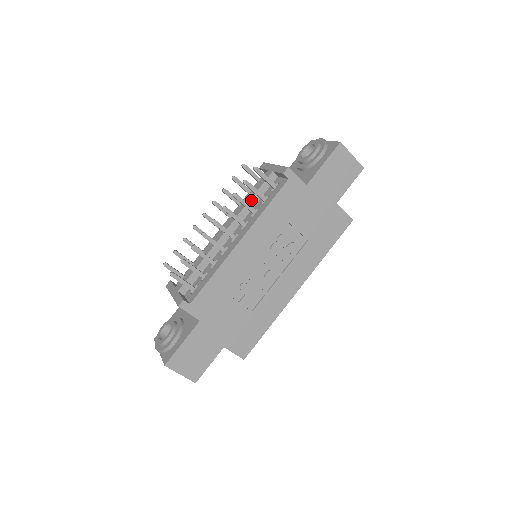
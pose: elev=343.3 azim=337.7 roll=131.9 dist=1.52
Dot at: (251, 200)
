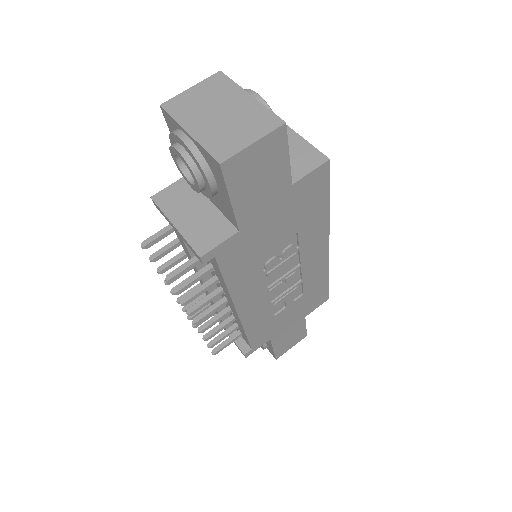
Dot at: (198, 268)
